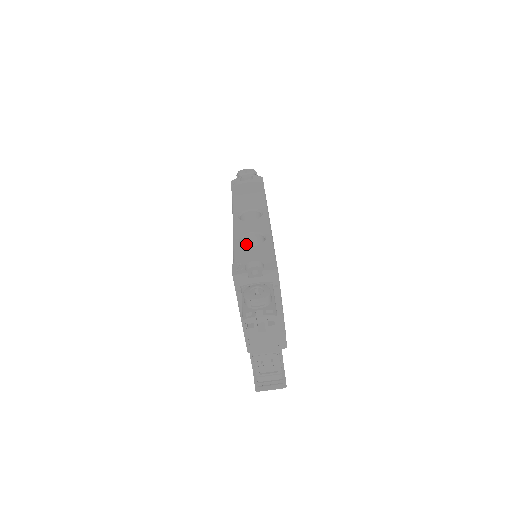
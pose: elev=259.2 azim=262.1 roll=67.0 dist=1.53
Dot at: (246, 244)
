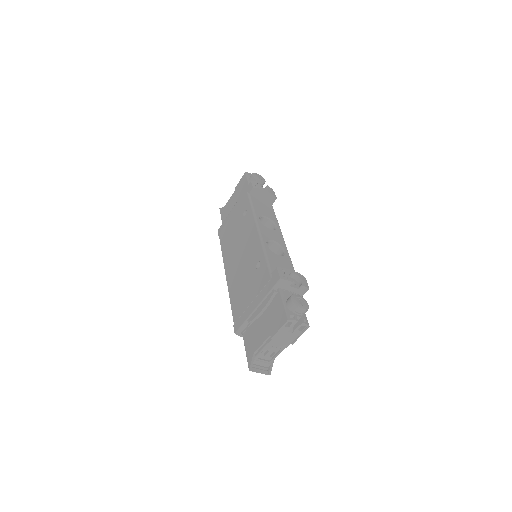
Dot at: occluded
